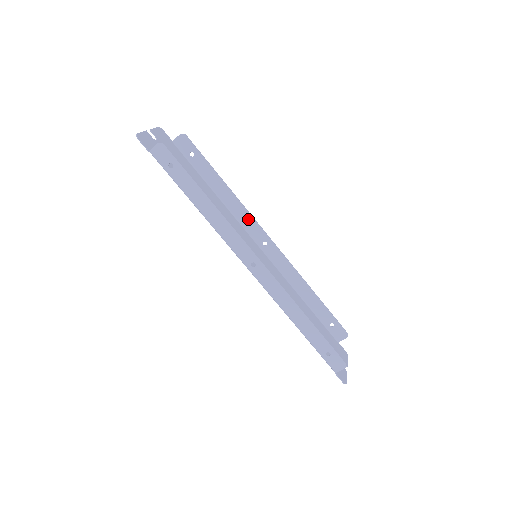
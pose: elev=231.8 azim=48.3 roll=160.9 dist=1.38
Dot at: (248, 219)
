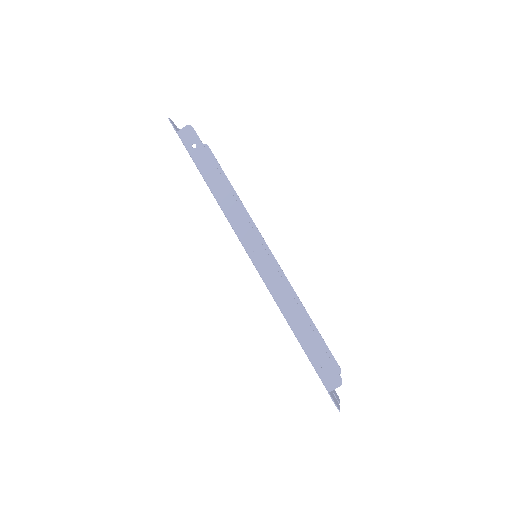
Dot at: occluded
